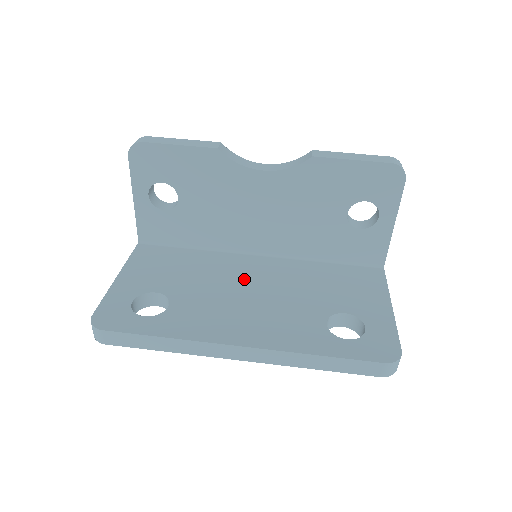
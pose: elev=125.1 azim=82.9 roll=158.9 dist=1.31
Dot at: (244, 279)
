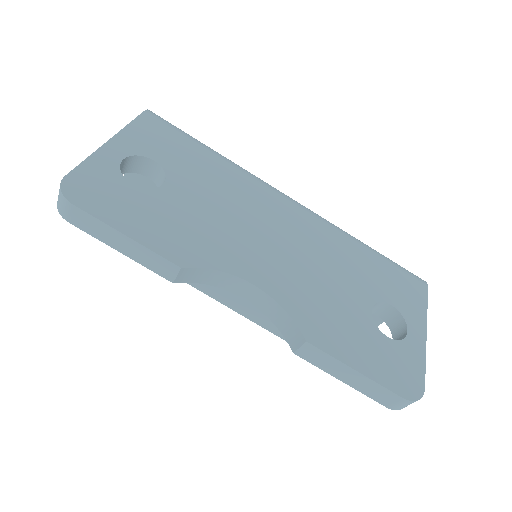
Dot at: occluded
